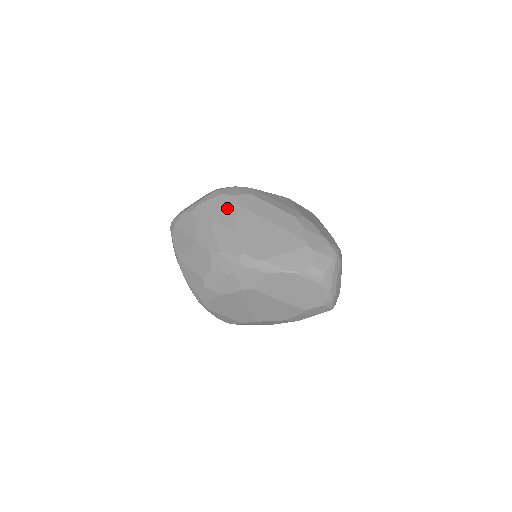
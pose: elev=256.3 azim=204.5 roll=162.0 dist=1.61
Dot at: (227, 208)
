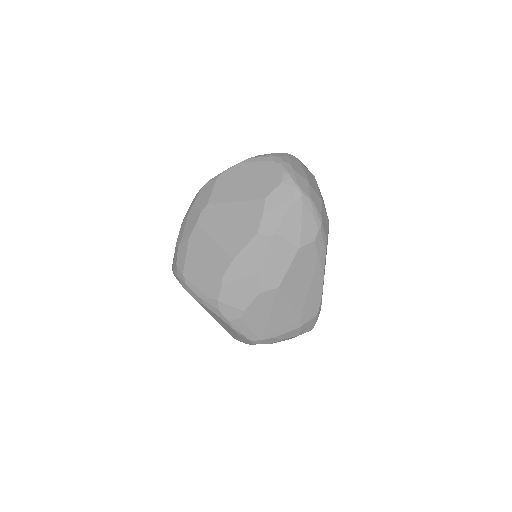
Dot at: occluded
